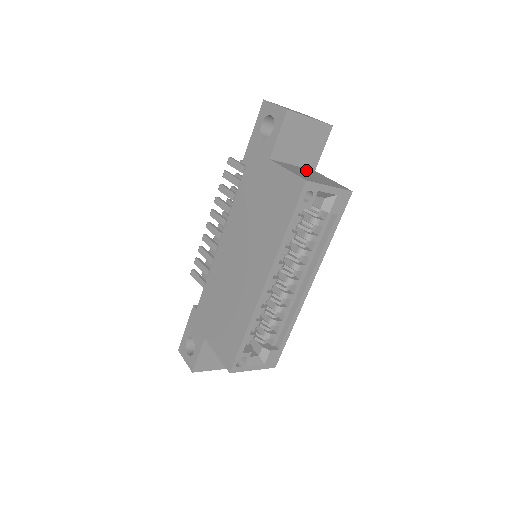
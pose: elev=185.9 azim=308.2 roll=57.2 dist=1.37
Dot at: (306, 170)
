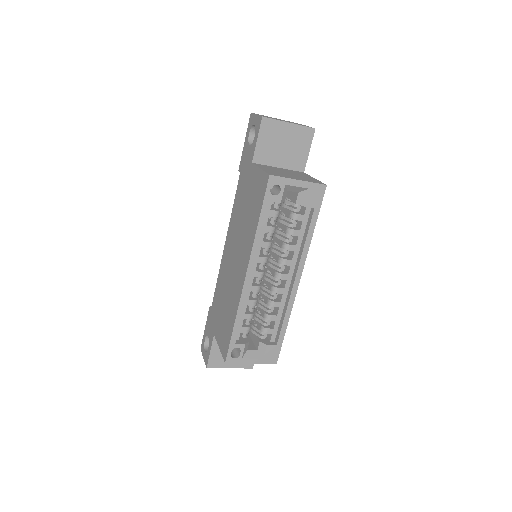
Dot at: (290, 171)
